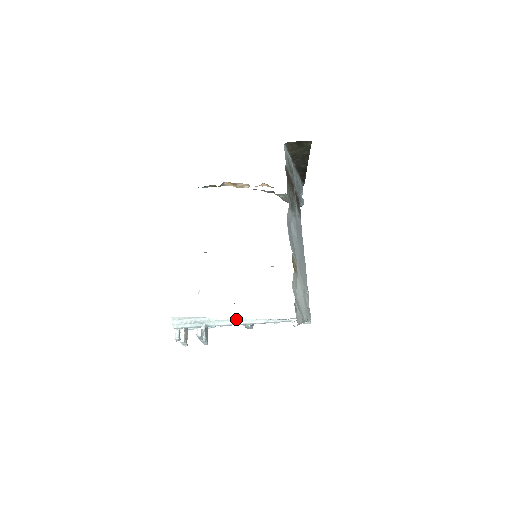
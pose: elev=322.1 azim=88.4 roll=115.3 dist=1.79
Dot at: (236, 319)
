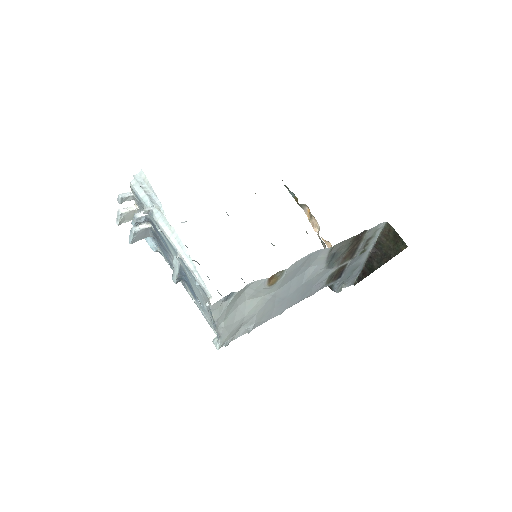
Dot at: (177, 236)
